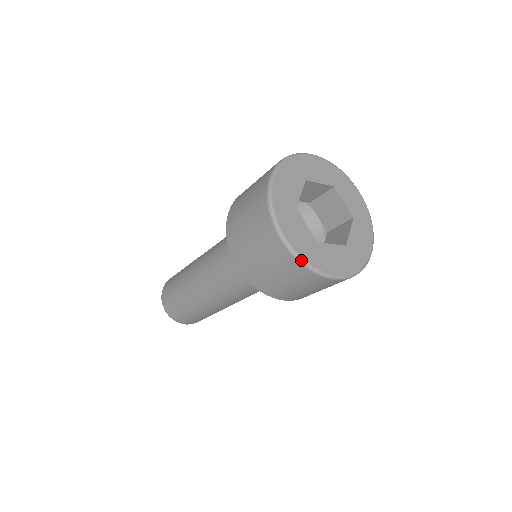
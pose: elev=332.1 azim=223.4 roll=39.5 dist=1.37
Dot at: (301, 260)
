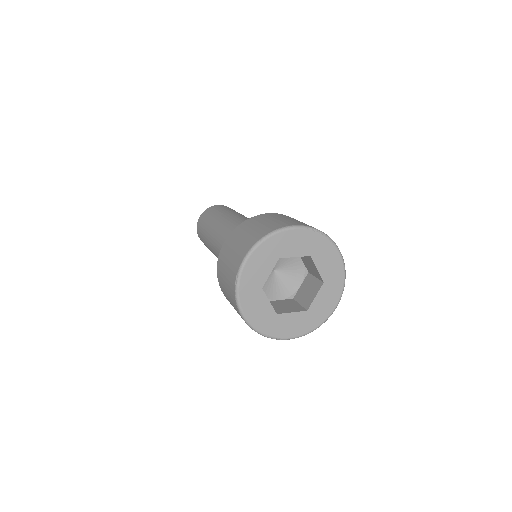
Dot at: (257, 332)
